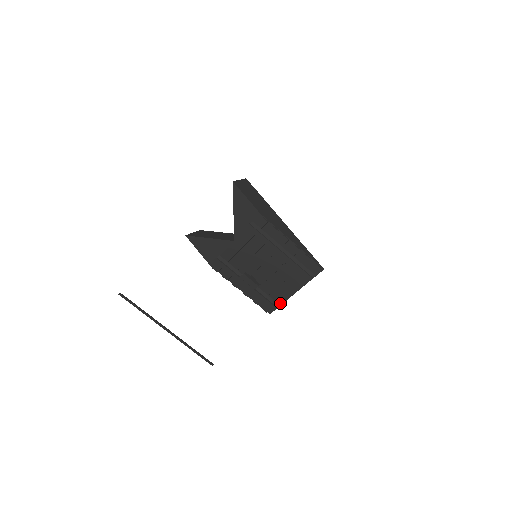
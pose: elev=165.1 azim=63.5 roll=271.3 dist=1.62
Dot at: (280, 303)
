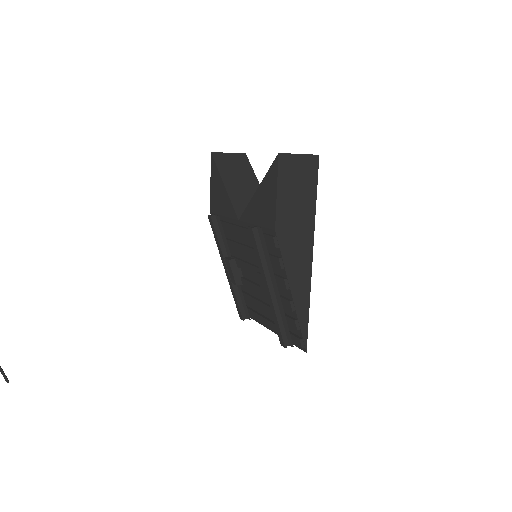
Dot at: occluded
